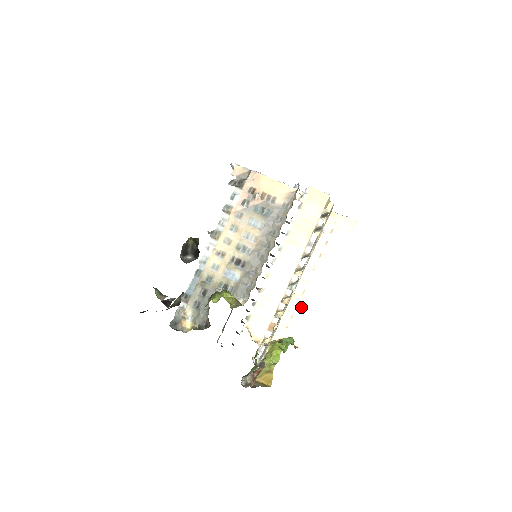
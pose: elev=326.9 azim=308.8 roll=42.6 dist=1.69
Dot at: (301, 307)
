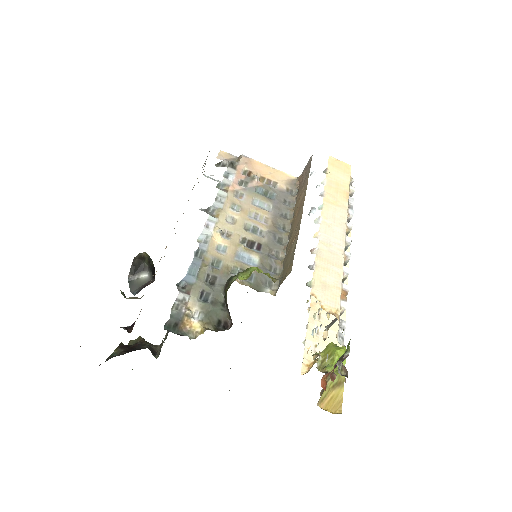
Dot at: (325, 319)
